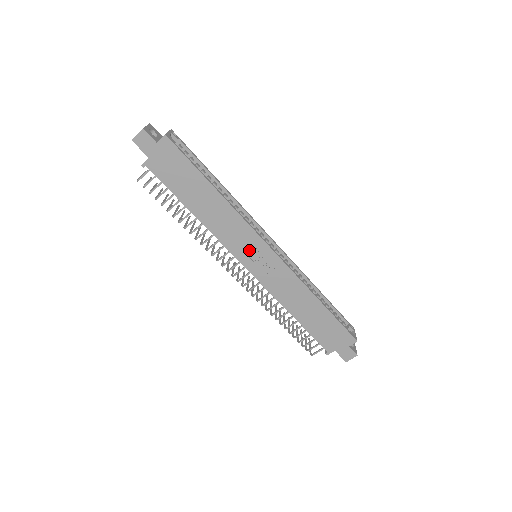
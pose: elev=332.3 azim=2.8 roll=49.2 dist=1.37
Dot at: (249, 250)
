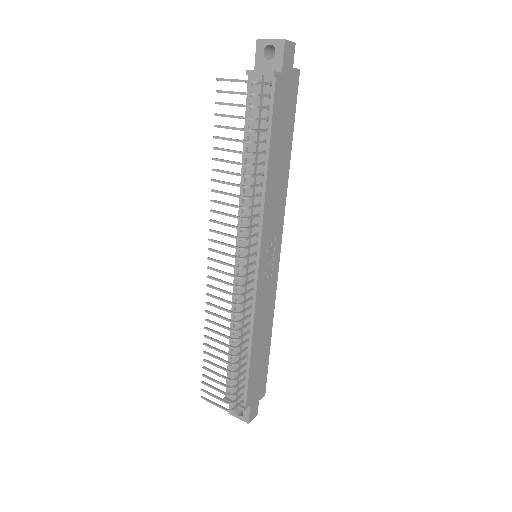
Dot at: (270, 243)
